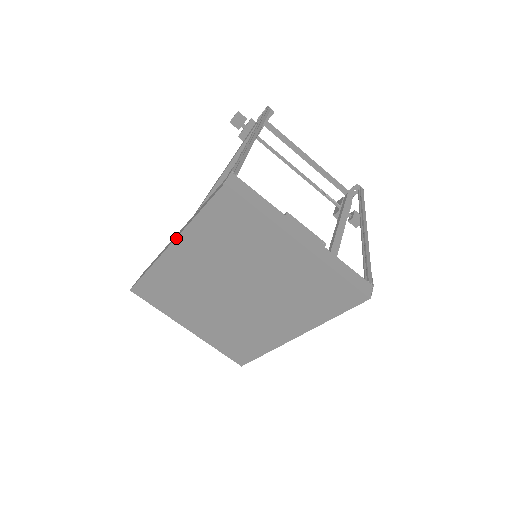
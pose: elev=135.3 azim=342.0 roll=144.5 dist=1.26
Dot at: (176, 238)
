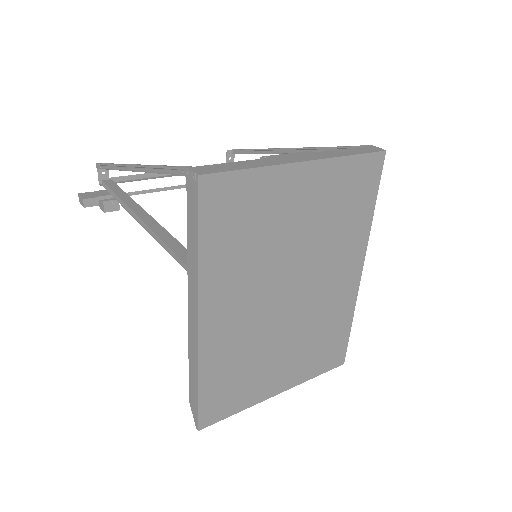
Dot at: (198, 304)
